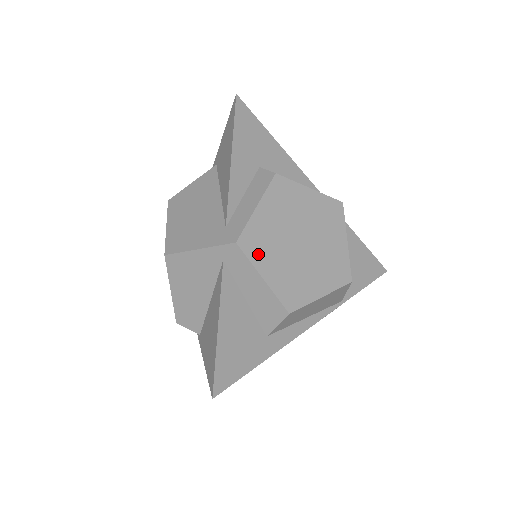
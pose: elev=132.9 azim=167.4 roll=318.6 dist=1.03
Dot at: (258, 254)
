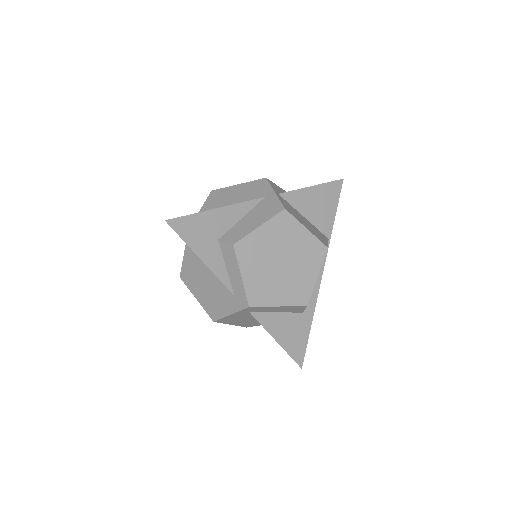
Dot at: (265, 298)
